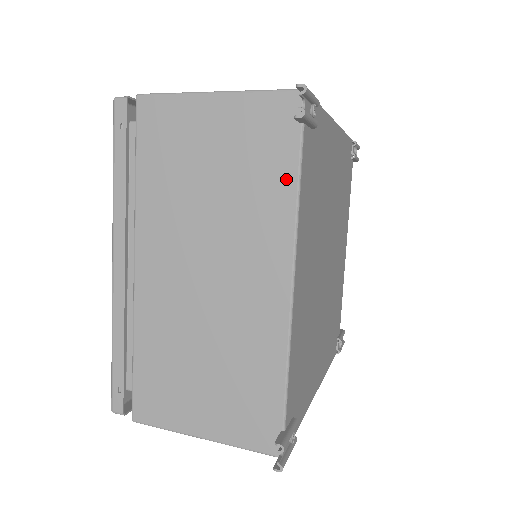
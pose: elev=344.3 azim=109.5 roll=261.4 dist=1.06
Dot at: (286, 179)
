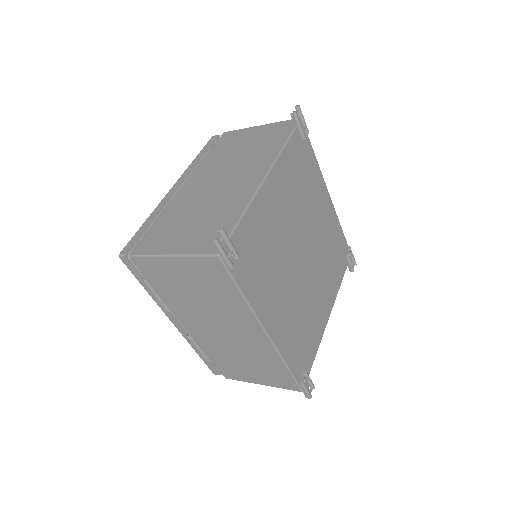
Dot at: (280, 143)
